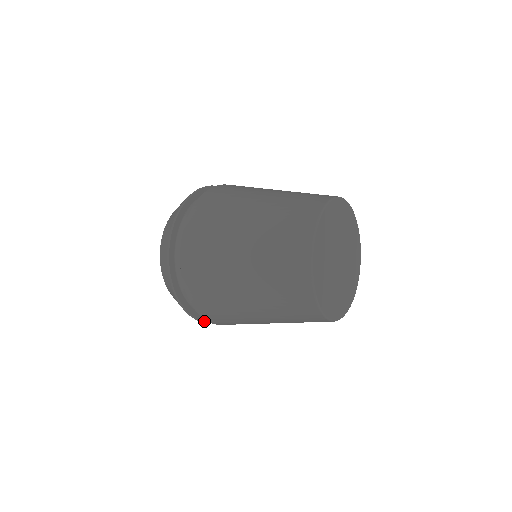
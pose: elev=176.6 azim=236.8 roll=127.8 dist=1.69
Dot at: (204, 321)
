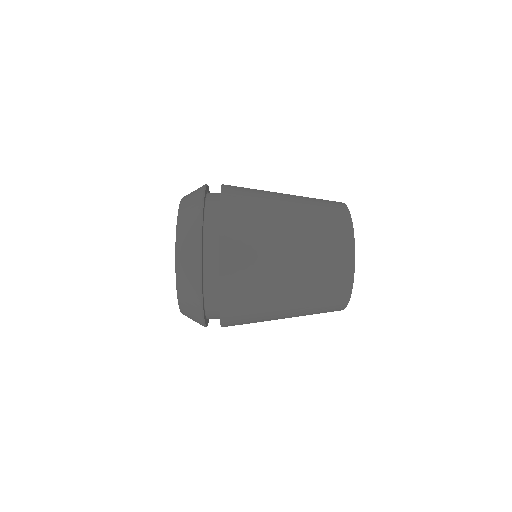
Dot at: (204, 317)
